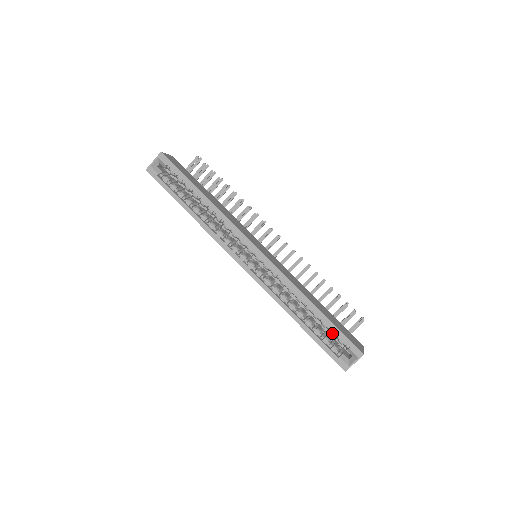
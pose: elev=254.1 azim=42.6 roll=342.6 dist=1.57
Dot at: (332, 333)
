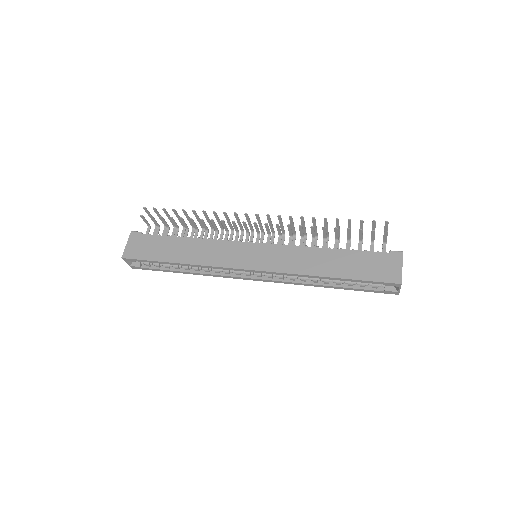
Dot at: (362, 282)
